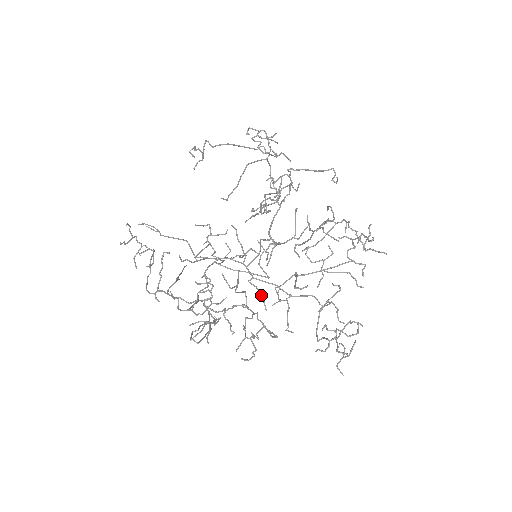
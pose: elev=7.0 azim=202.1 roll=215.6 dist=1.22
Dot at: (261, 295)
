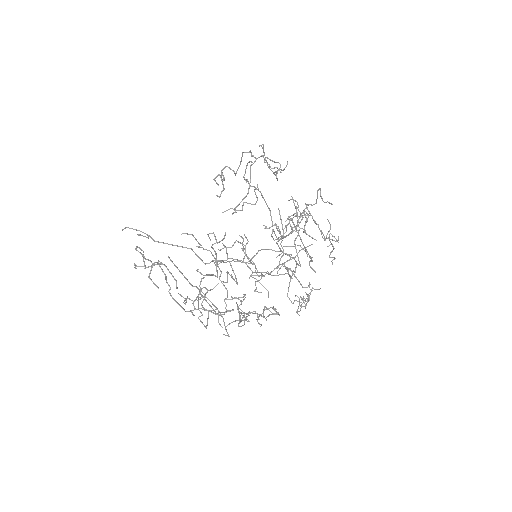
Dot at: occluded
